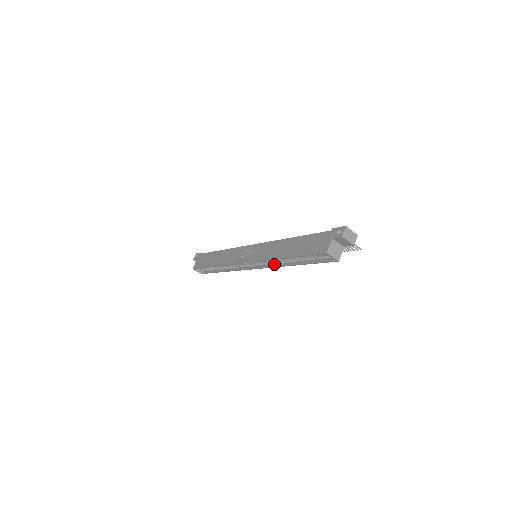
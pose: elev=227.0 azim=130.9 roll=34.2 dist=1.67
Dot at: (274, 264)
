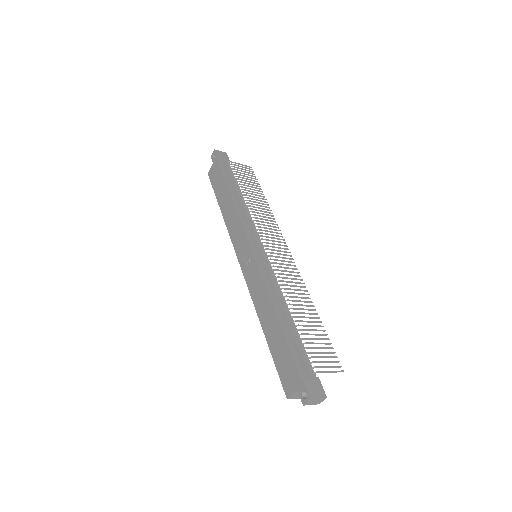
Dot at: occluded
